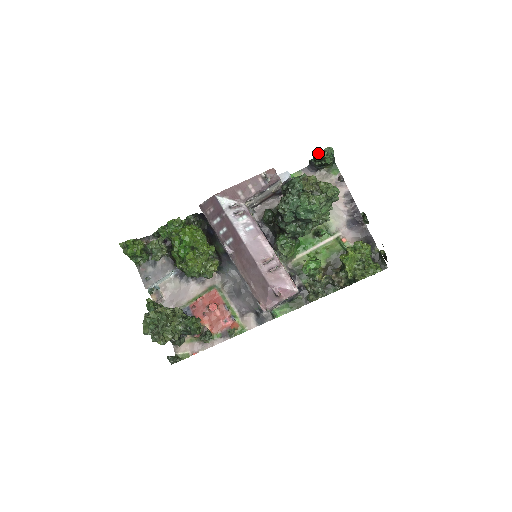
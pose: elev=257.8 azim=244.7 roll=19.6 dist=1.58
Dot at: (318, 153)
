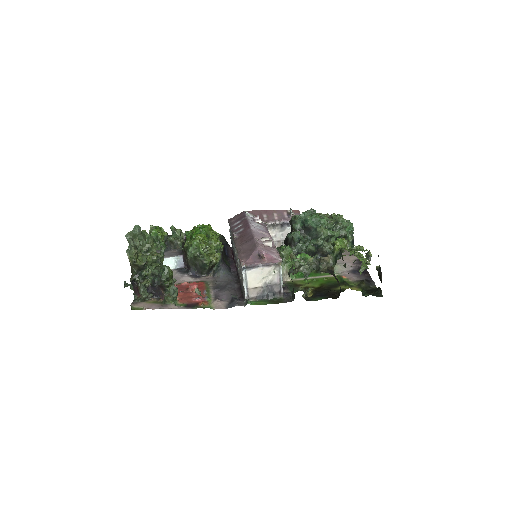
Dot at: occluded
